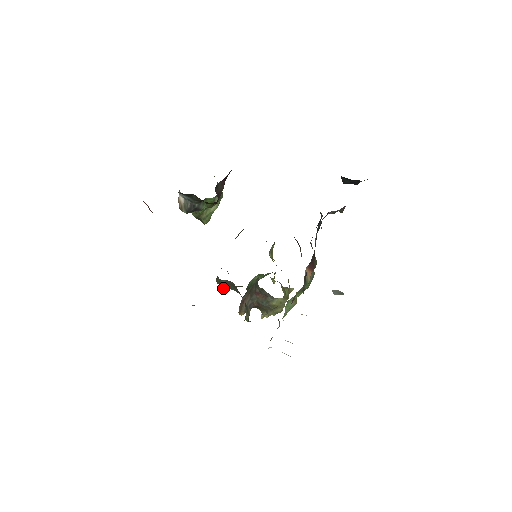
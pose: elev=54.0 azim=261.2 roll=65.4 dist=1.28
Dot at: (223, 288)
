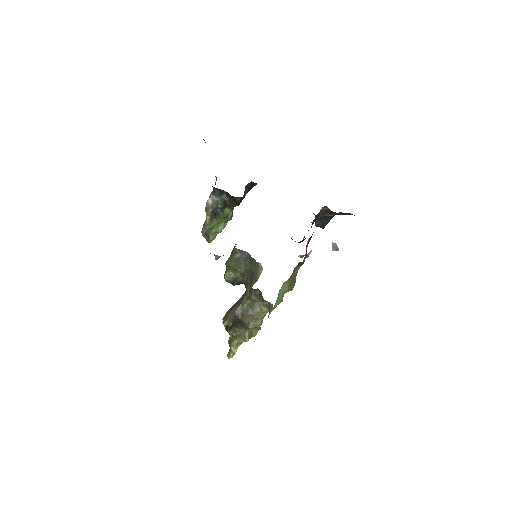
Dot at: (226, 277)
